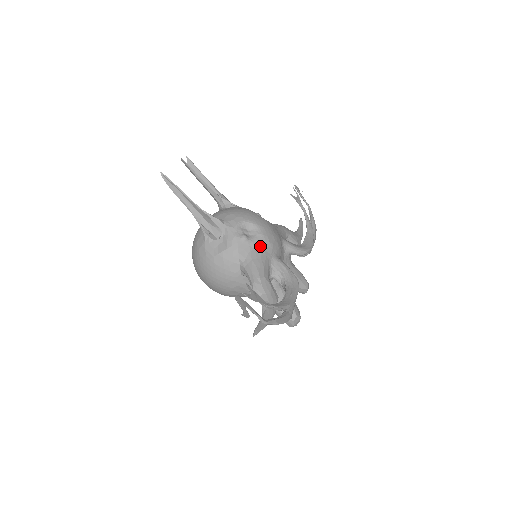
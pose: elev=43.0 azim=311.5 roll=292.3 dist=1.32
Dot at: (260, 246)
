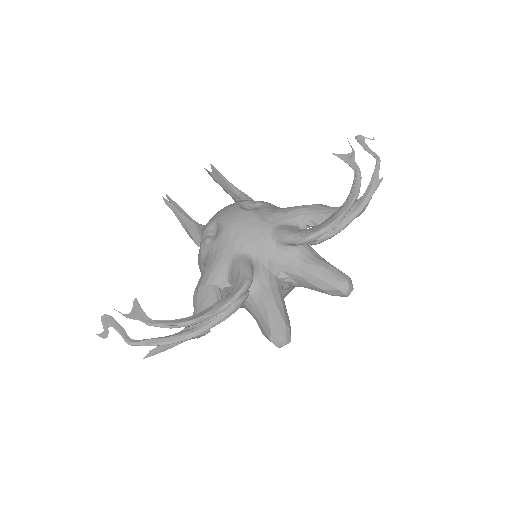
Dot at: (219, 247)
